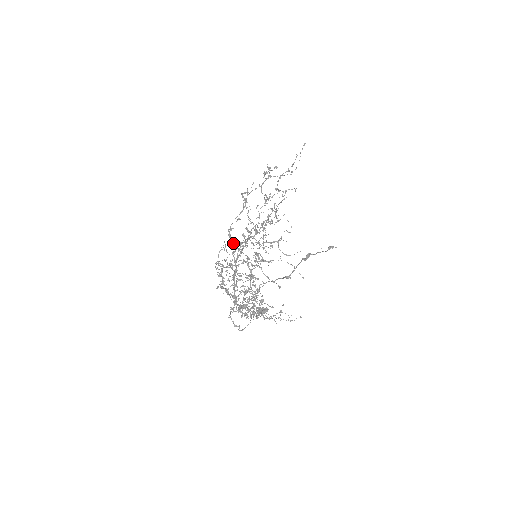
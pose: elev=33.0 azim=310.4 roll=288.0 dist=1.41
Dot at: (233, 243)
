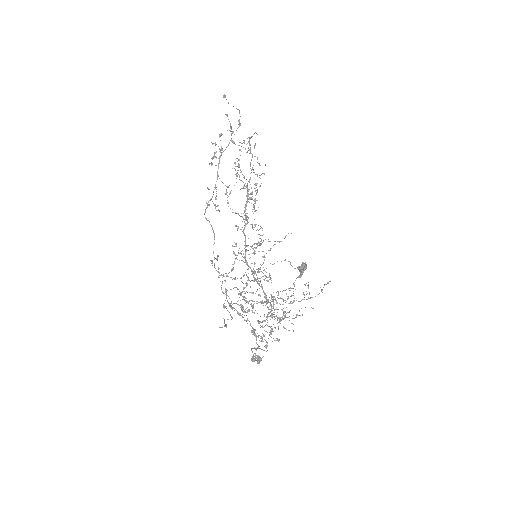
Dot at: (226, 273)
